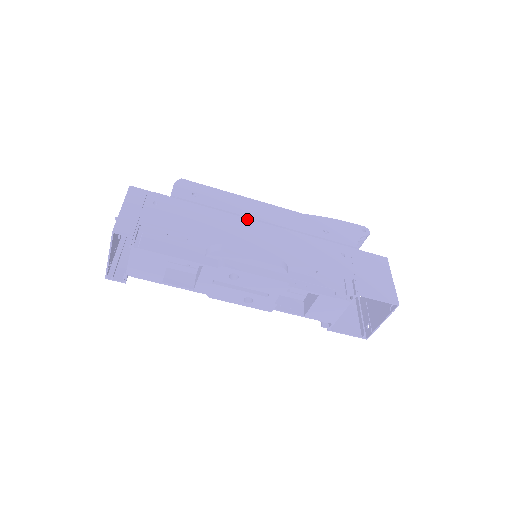
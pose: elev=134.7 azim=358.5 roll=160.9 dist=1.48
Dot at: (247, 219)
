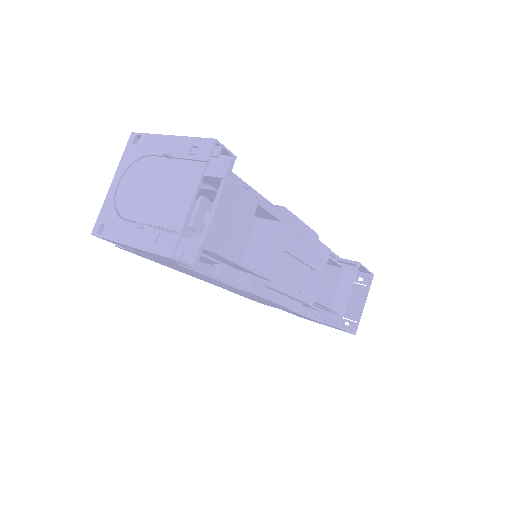
Dot at: occluded
